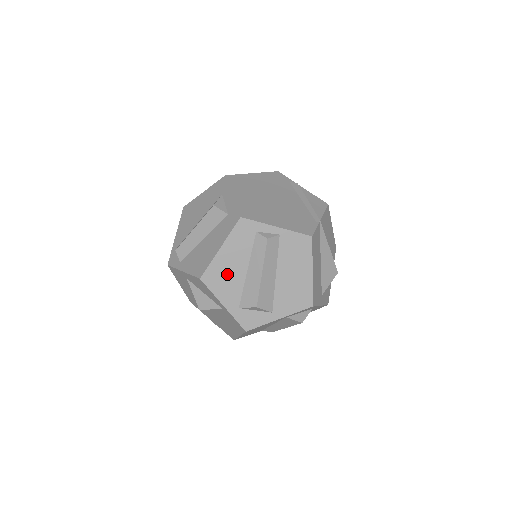
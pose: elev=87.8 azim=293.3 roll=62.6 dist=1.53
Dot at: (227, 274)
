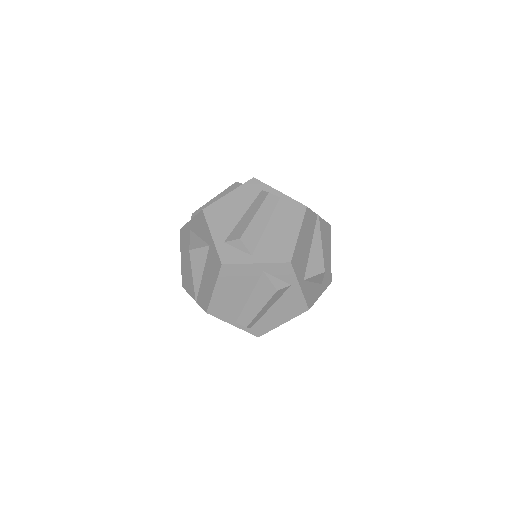
Dot at: (226, 213)
